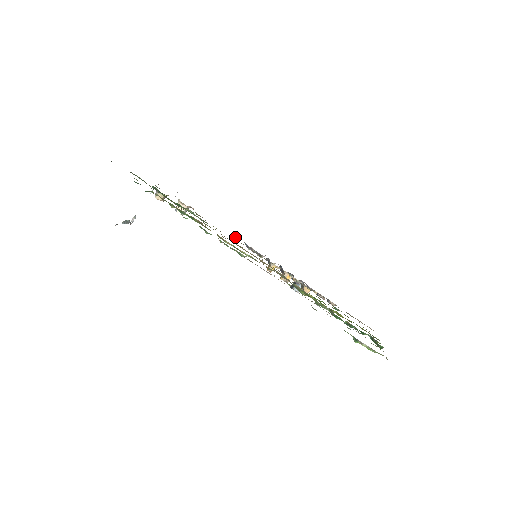
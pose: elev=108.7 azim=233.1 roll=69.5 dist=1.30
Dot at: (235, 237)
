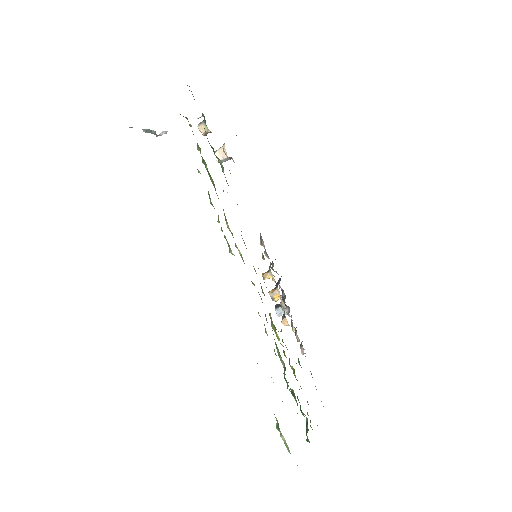
Dot at: occluded
